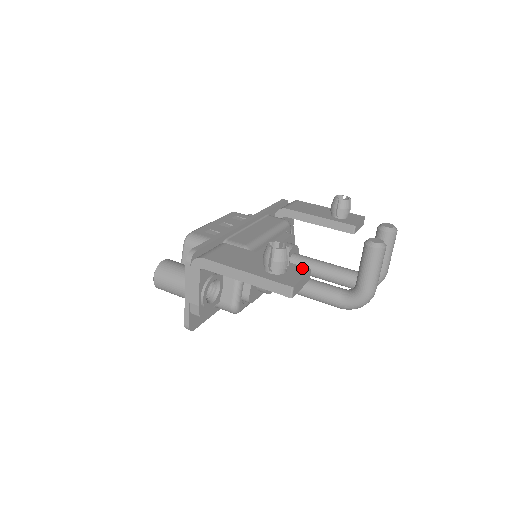
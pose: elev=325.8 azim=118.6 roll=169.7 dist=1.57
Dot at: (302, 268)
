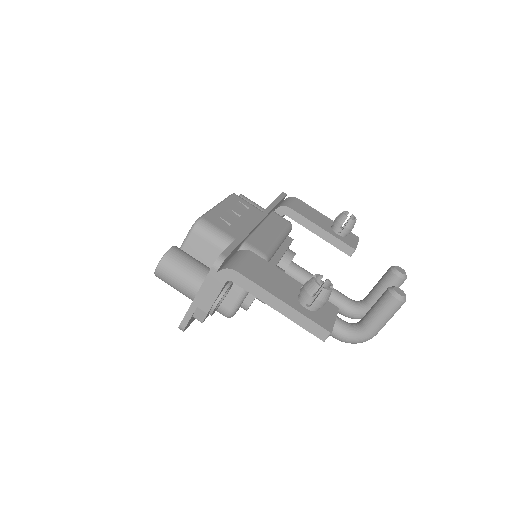
Dot at: (331, 305)
